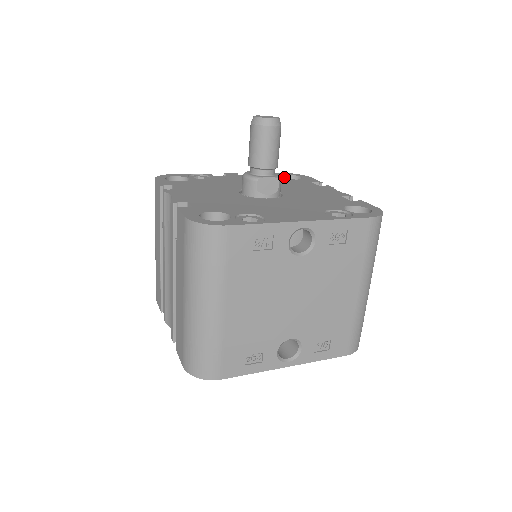
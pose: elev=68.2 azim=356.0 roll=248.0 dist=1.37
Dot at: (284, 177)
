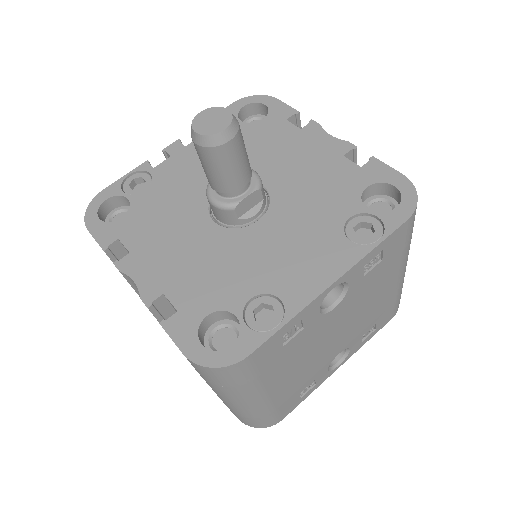
Dot at: (241, 112)
